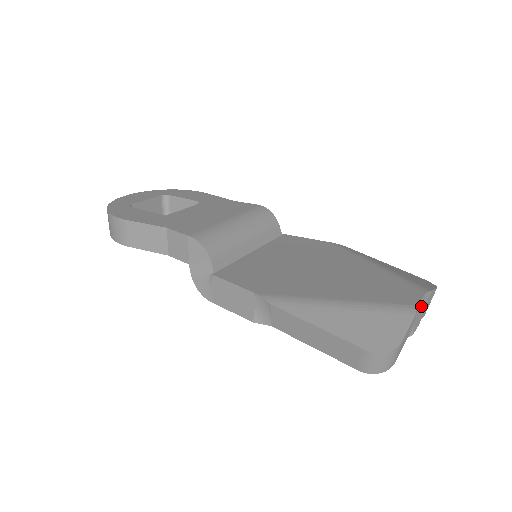
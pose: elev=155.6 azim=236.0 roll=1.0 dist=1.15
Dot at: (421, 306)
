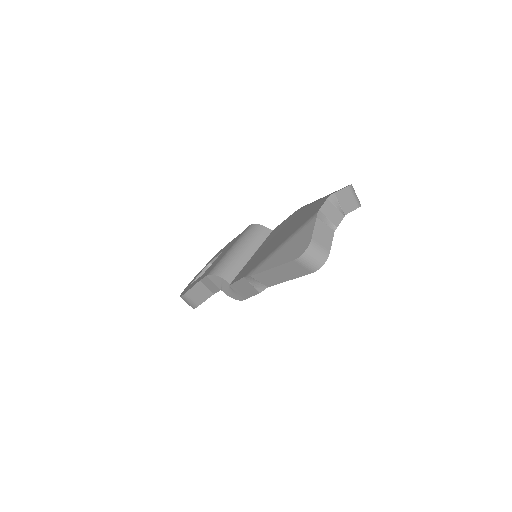
Dot at: (330, 208)
